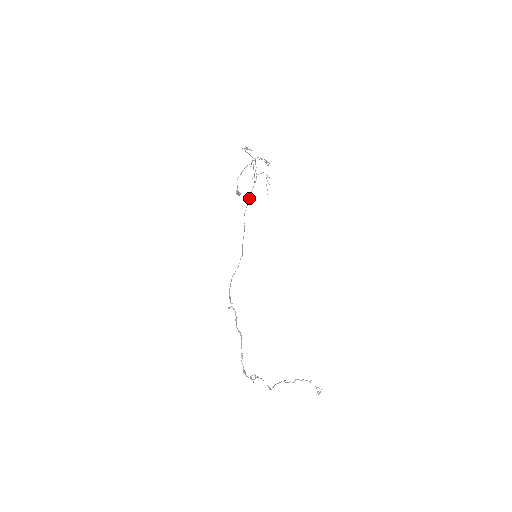
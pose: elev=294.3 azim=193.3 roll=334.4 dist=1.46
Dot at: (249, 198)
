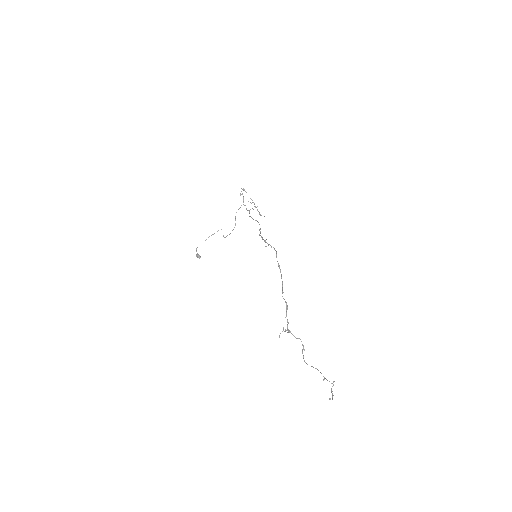
Dot at: occluded
